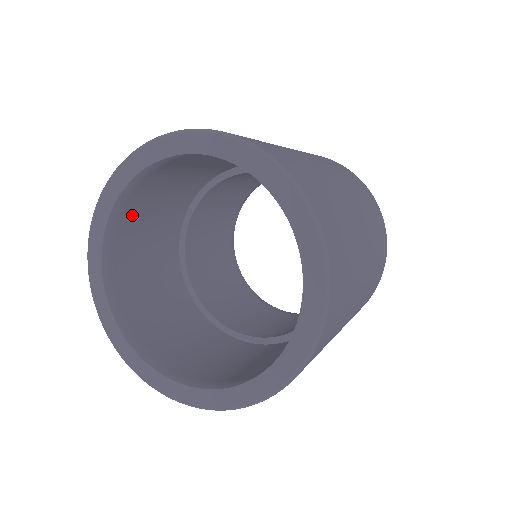
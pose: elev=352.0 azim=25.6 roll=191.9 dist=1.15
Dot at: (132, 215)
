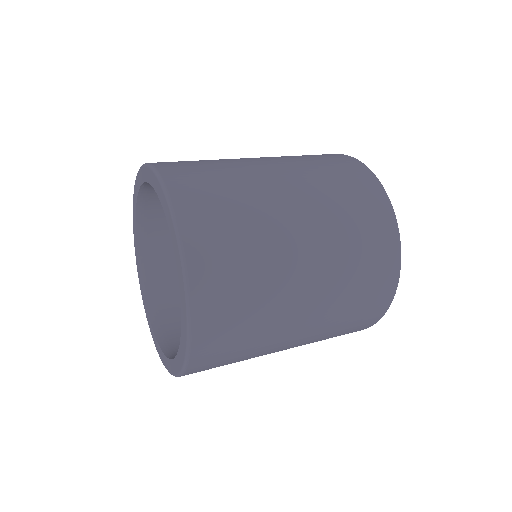
Dot at: (159, 247)
